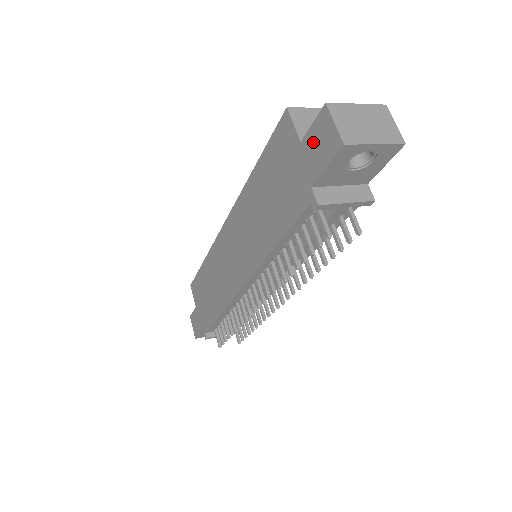
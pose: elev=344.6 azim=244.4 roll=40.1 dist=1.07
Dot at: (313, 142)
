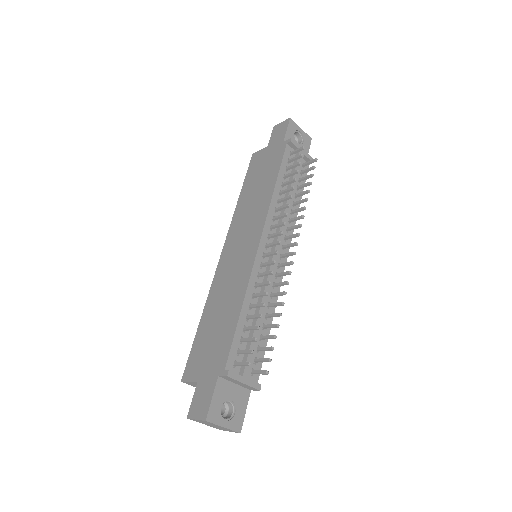
Dot at: (275, 137)
